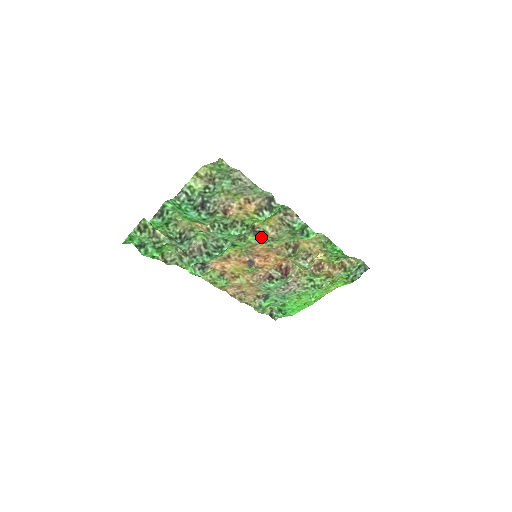
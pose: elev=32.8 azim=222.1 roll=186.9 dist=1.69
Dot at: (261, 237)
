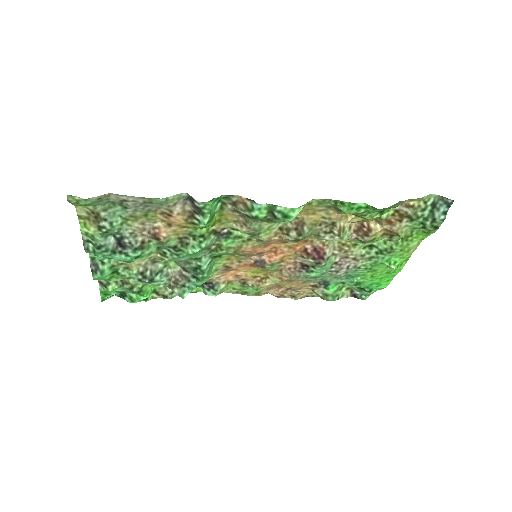
Dot at: (238, 237)
